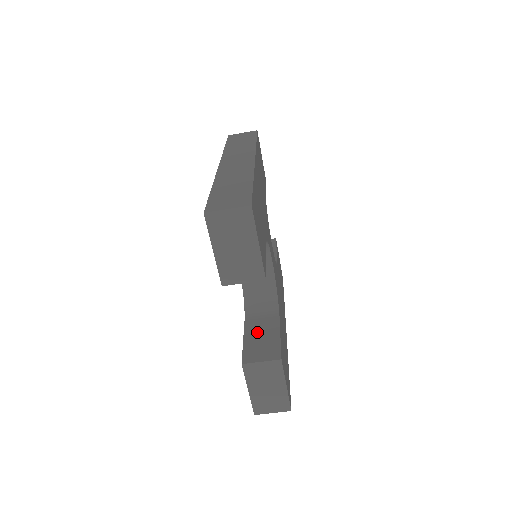
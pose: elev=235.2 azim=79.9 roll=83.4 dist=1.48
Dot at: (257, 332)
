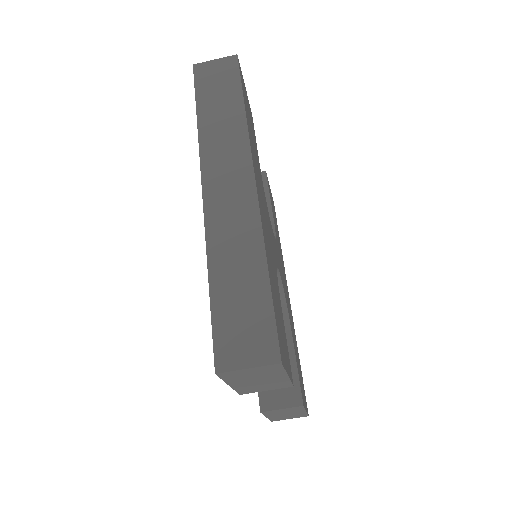
Dot at: occluded
